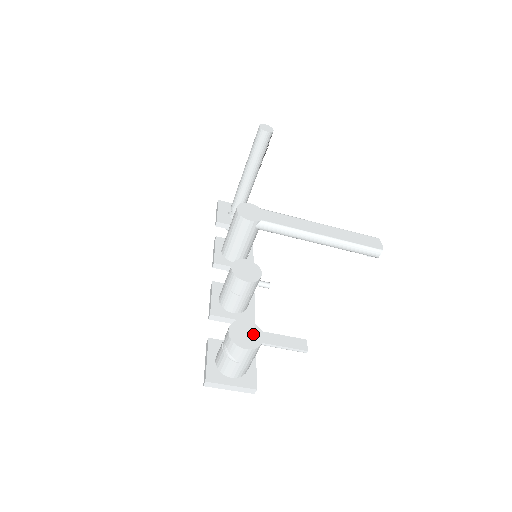
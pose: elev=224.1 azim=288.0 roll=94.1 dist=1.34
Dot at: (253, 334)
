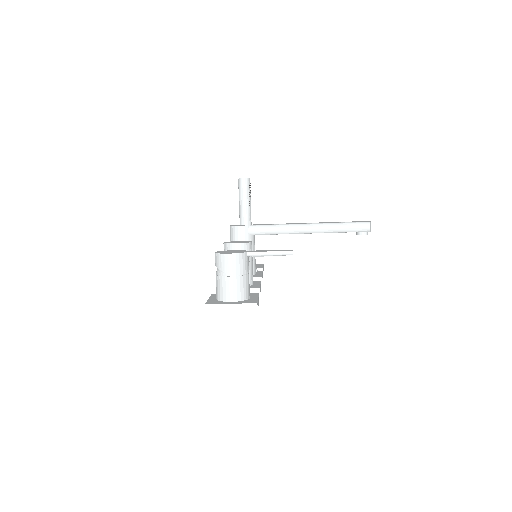
Dot at: (238, 251)
